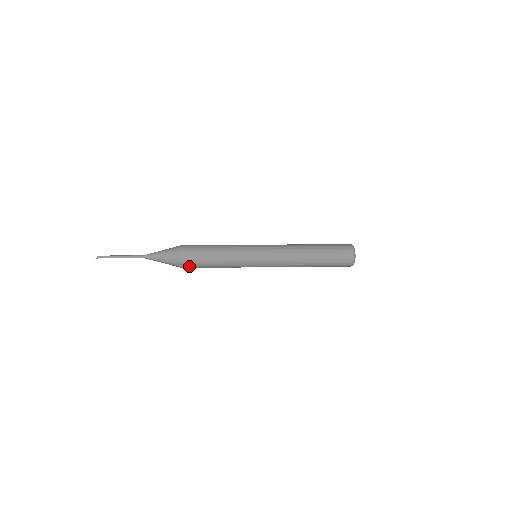
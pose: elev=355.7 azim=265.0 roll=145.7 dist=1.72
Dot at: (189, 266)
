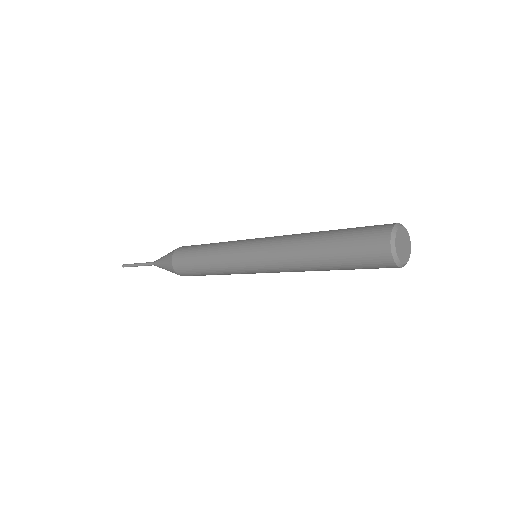
Dot at: occluded
